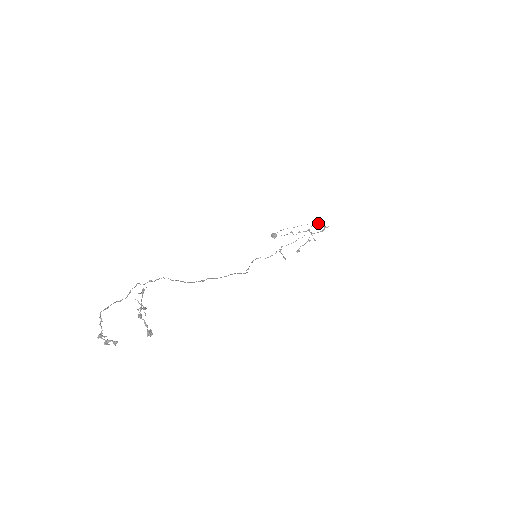
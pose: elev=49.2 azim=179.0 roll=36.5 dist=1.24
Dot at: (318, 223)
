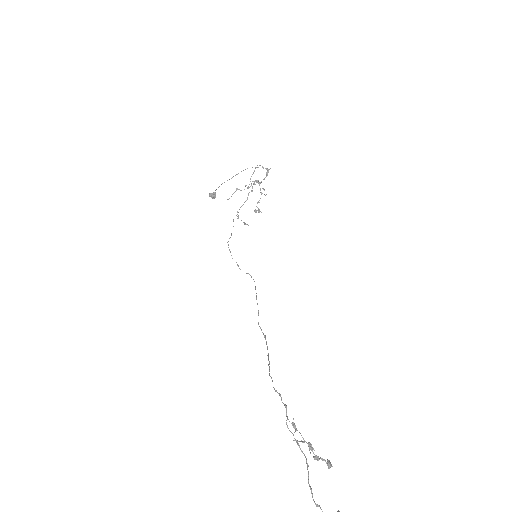
Dot at: occluded
